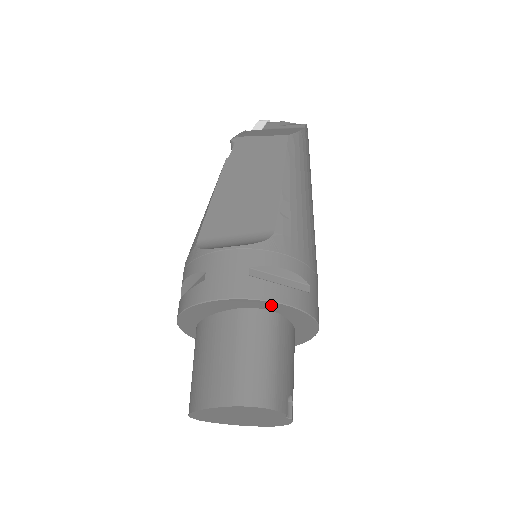
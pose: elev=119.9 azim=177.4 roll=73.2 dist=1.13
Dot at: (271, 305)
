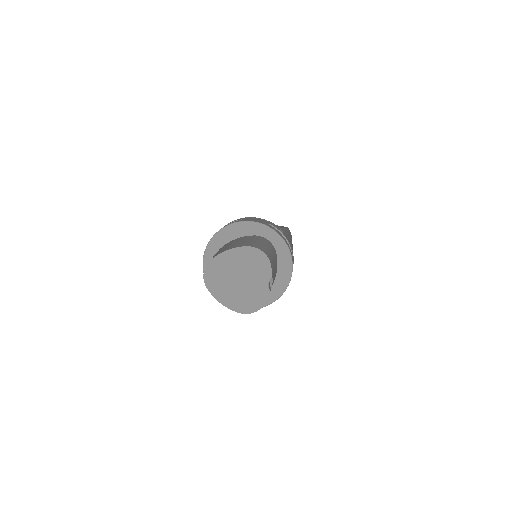
Dot at: (276, 238)
